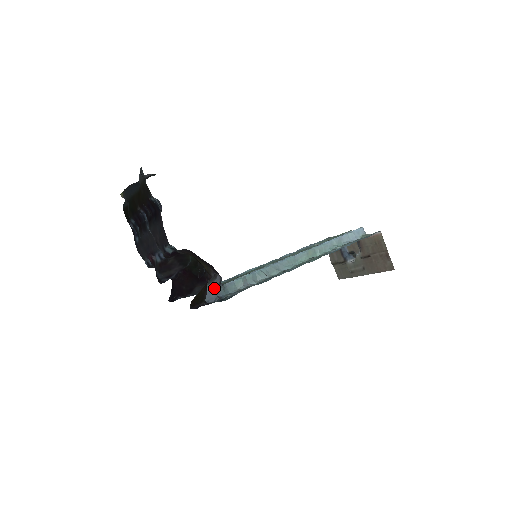
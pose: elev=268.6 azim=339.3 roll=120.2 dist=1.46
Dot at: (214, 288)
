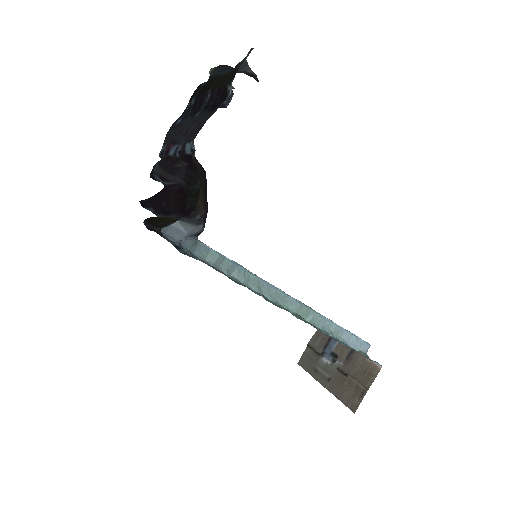
Dot at: (186, 231)
